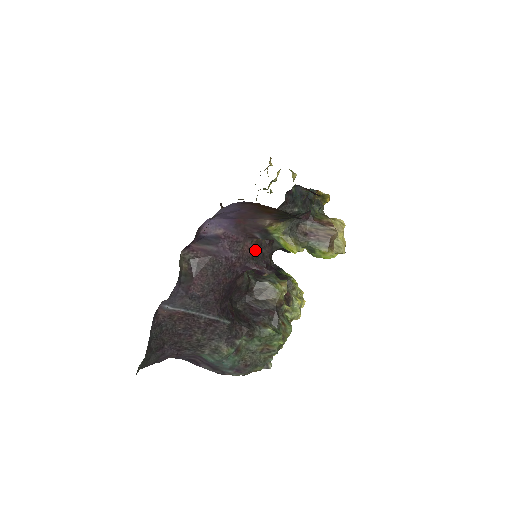
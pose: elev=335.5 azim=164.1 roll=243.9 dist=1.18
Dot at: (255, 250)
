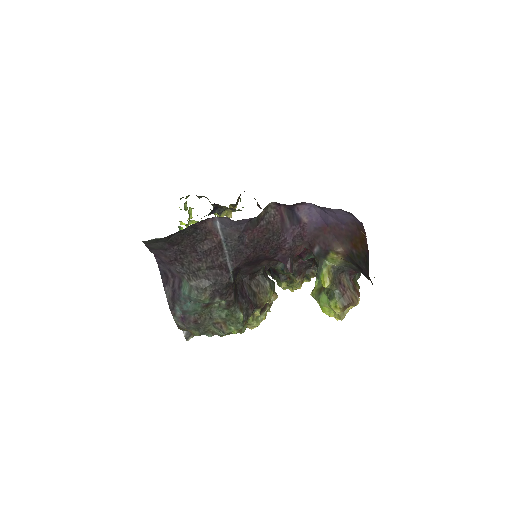
Dot at: occluded
